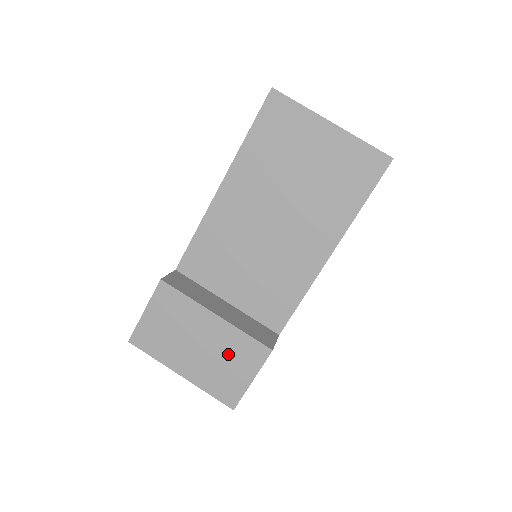
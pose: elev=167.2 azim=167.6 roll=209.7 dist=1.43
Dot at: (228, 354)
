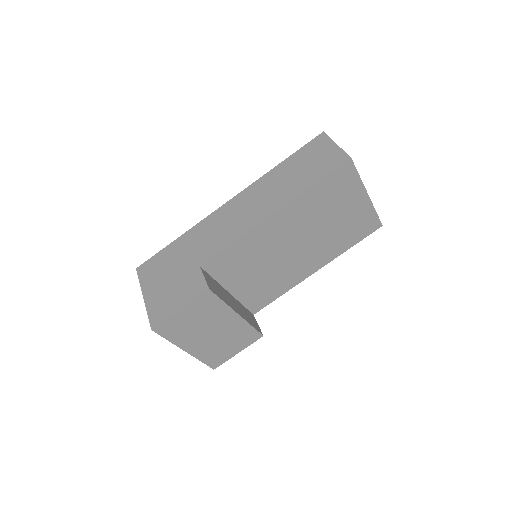
Dot at: (232, 338)
